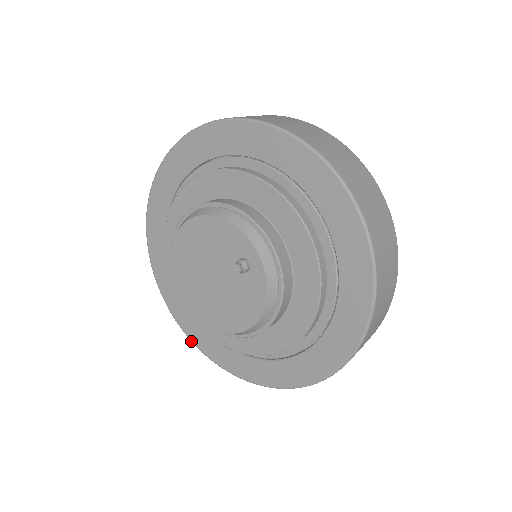
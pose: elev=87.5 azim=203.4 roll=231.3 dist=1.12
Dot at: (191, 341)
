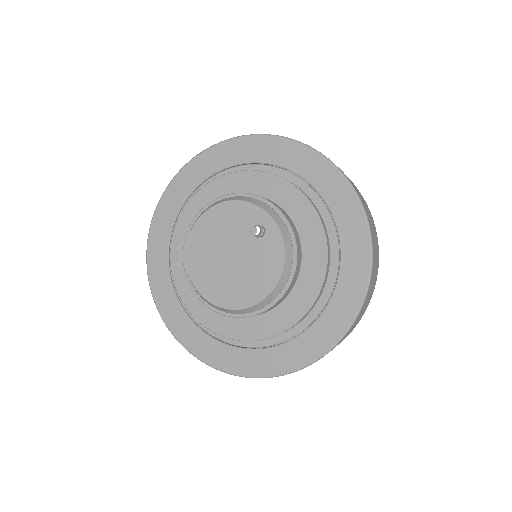
Dot at: (203, 362)
